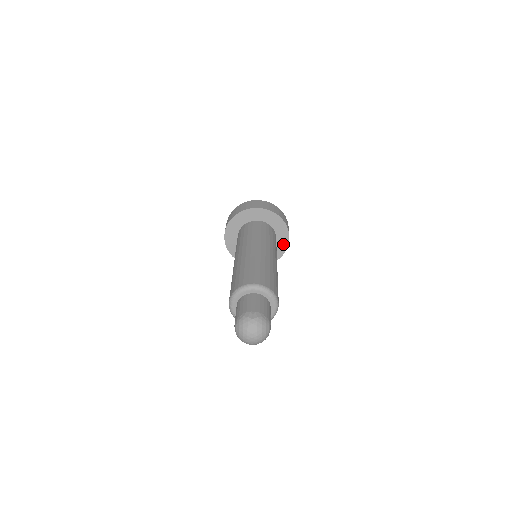
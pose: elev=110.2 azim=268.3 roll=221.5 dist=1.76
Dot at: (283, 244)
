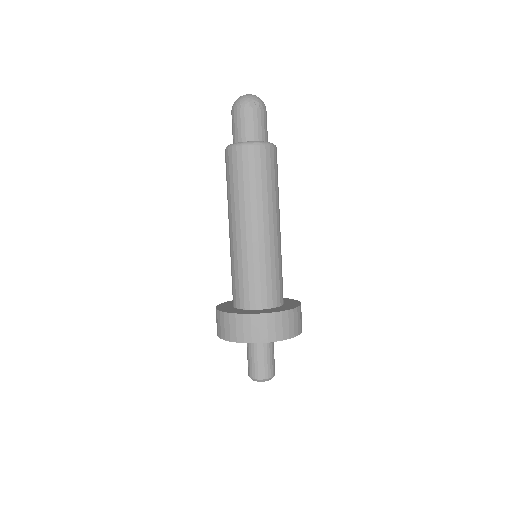
Dot at: occluded
